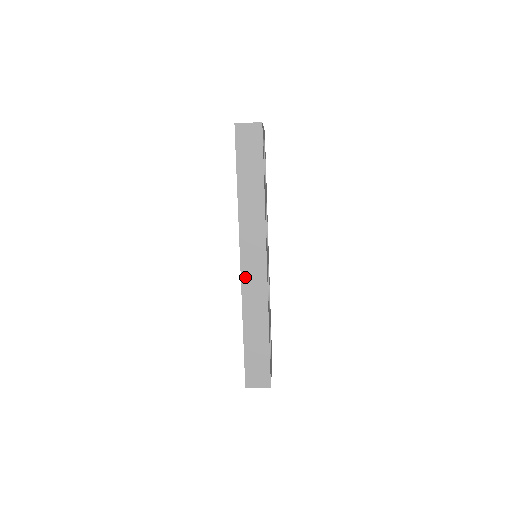
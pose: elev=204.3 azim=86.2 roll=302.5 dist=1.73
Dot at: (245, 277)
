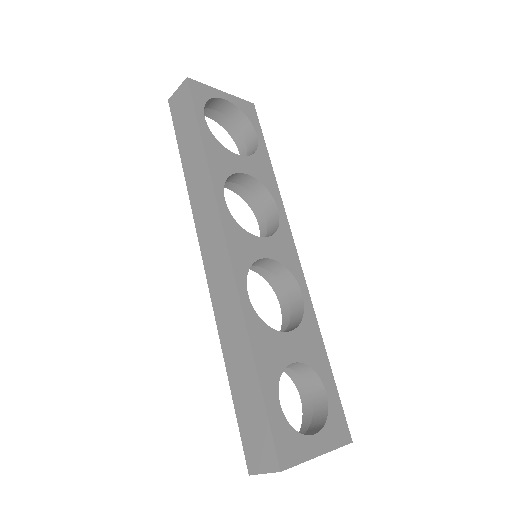
Dot at: (211, 281)
